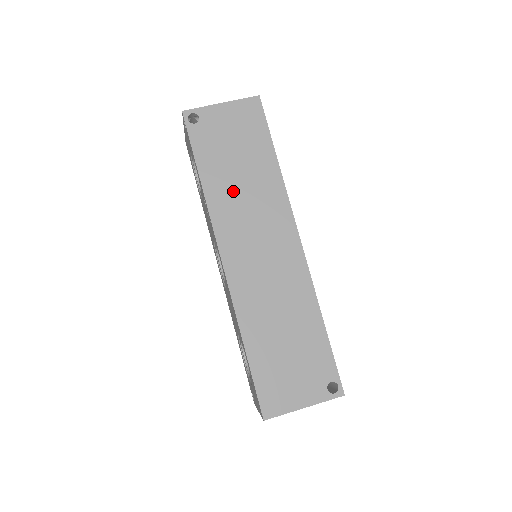
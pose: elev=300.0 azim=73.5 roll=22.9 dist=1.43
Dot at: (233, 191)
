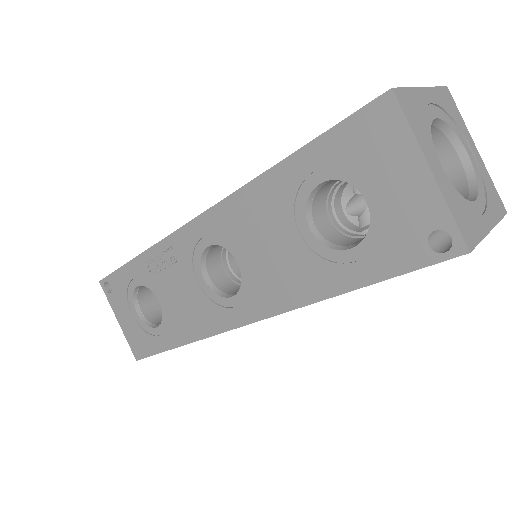
Dot at: occluded
